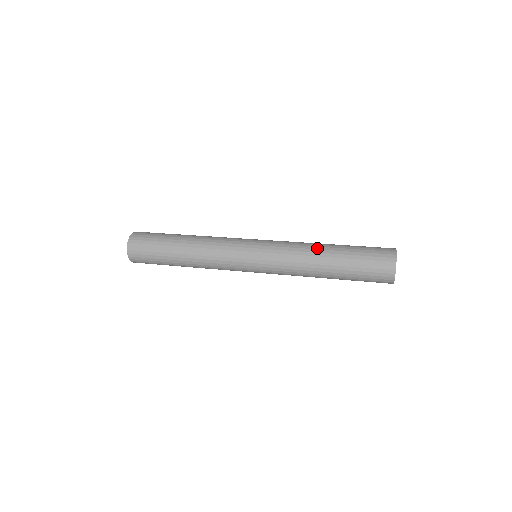
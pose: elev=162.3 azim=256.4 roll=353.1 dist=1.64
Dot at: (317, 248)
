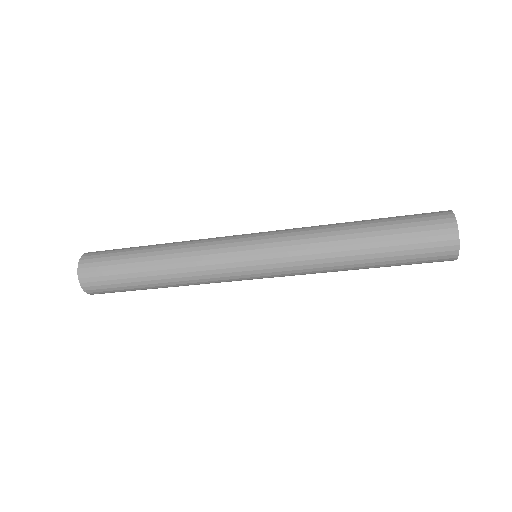
Dot at: occluded
